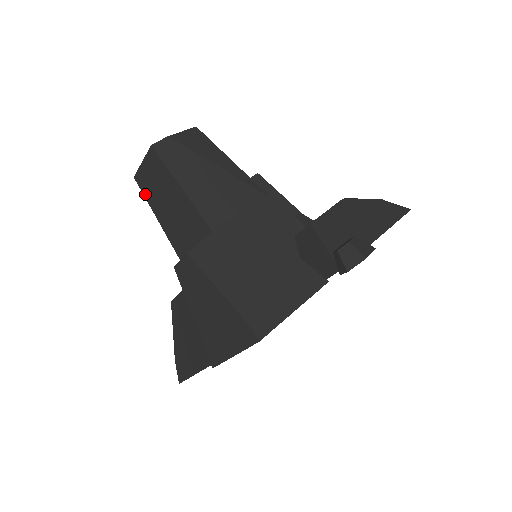
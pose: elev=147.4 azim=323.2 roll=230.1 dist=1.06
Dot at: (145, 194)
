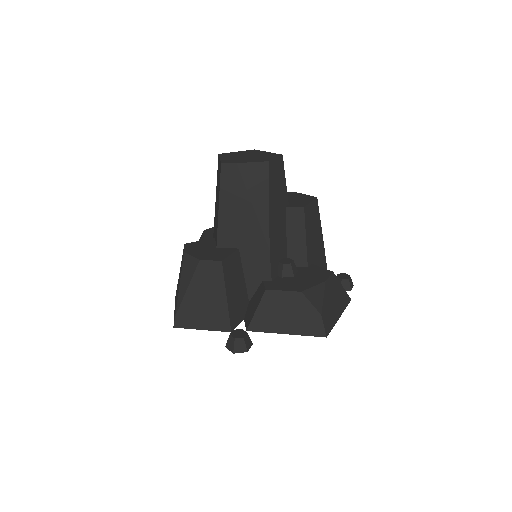
Dot at: occluded
